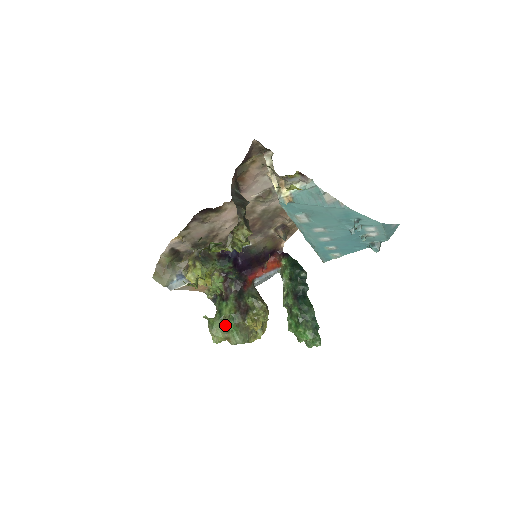
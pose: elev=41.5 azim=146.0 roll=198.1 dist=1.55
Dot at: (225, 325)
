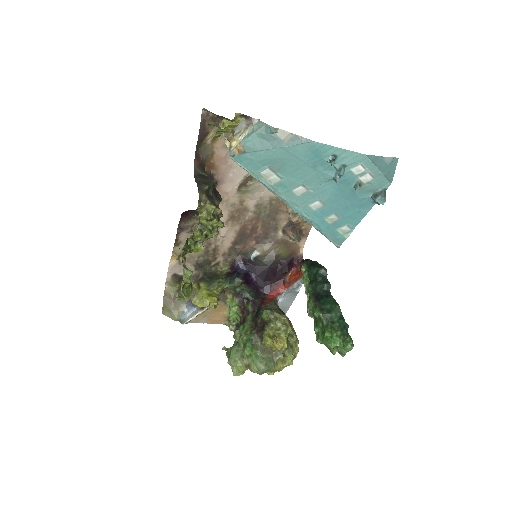
Dot at: (242, 350)
